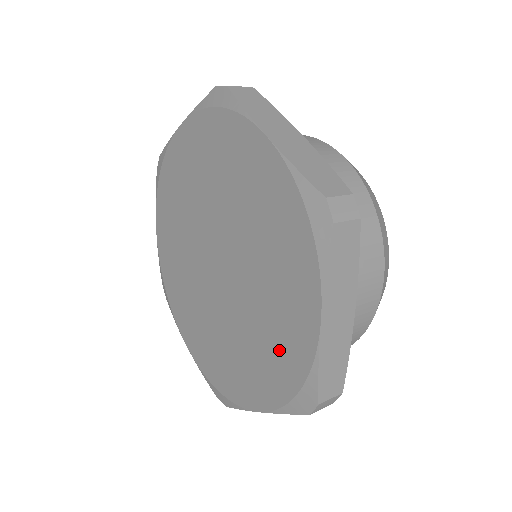
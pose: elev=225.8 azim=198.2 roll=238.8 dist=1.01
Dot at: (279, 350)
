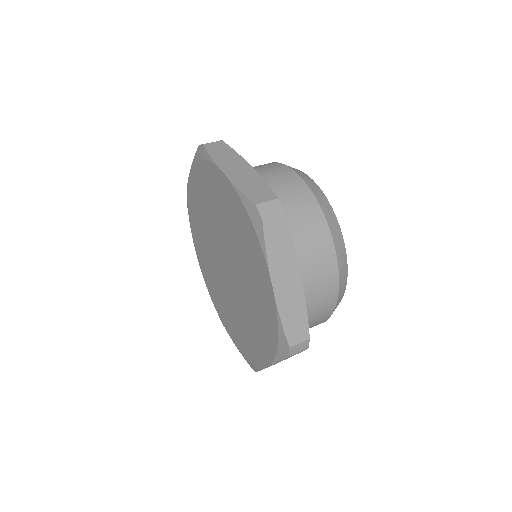
Dot at: (246, 340)
